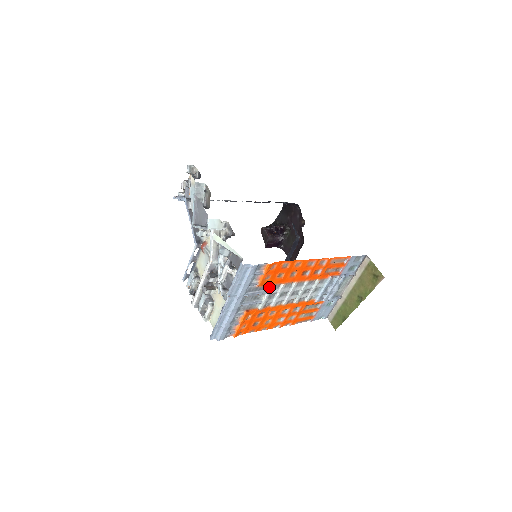
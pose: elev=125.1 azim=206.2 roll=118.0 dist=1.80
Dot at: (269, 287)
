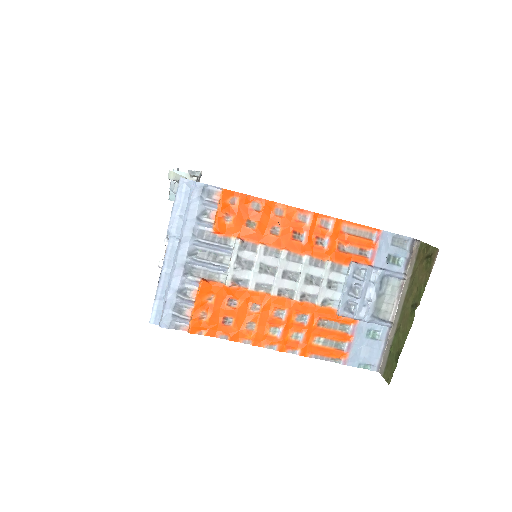
Dot at: (235, 241)
